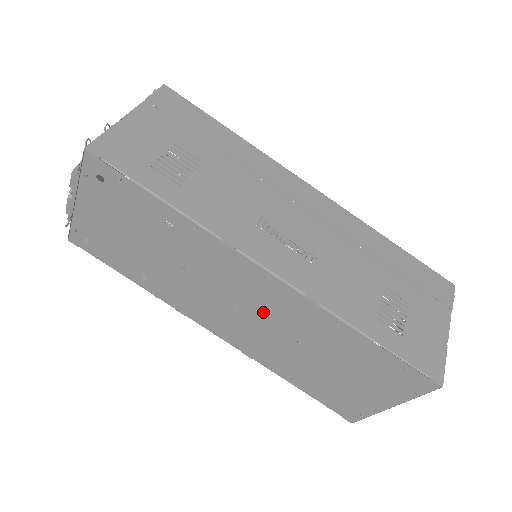
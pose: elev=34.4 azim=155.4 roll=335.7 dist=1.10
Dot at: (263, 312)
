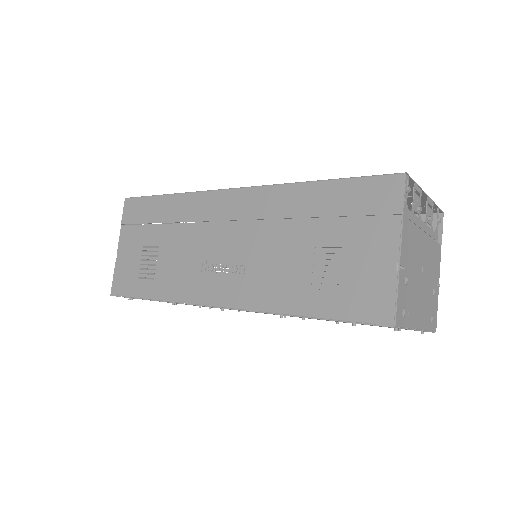
Dot at: occluded
